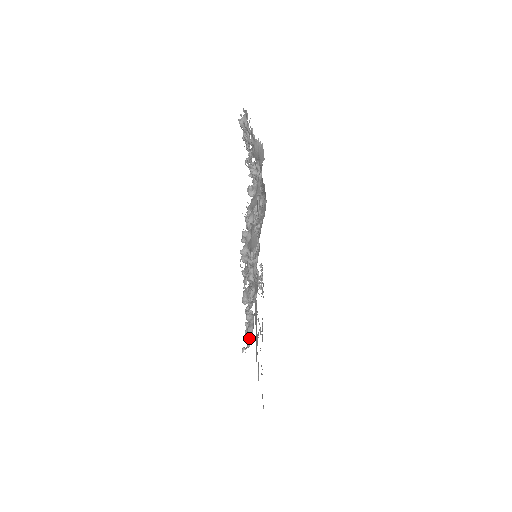
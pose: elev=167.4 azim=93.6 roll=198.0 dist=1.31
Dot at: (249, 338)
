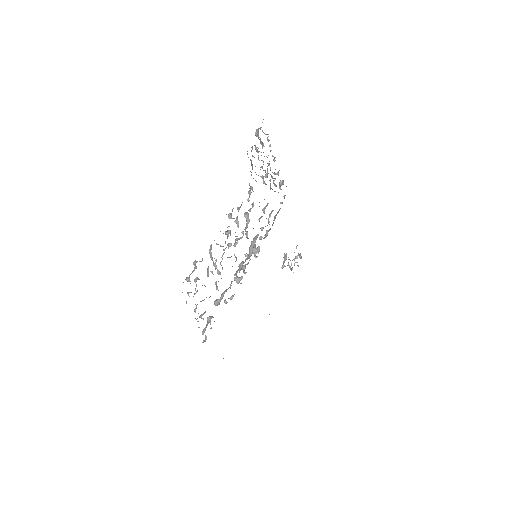
Dot at: occluded
